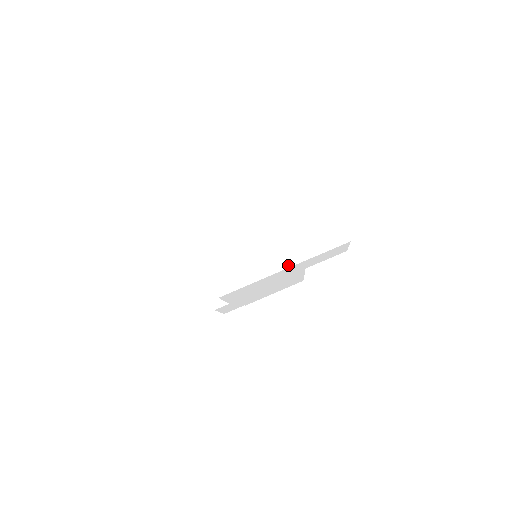
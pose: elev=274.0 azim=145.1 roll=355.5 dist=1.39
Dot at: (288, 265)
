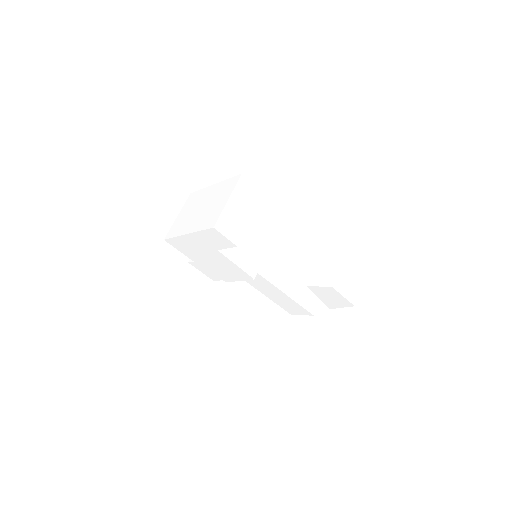
Dot at: (189, 232)
